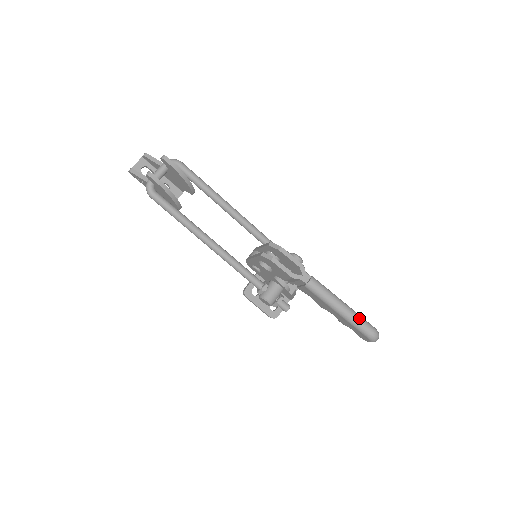
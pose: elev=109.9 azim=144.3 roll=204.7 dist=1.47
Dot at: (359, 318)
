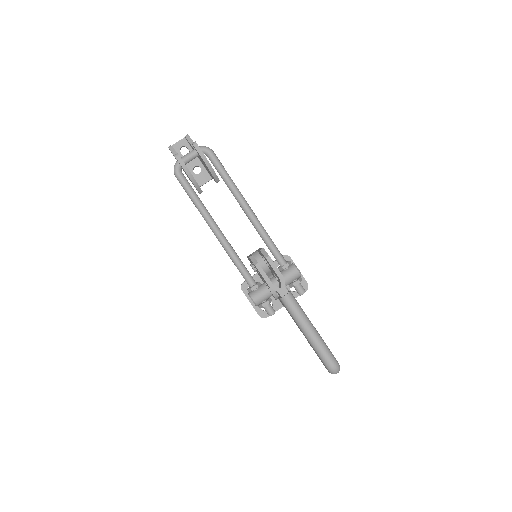
Dot at: (323, 346)
